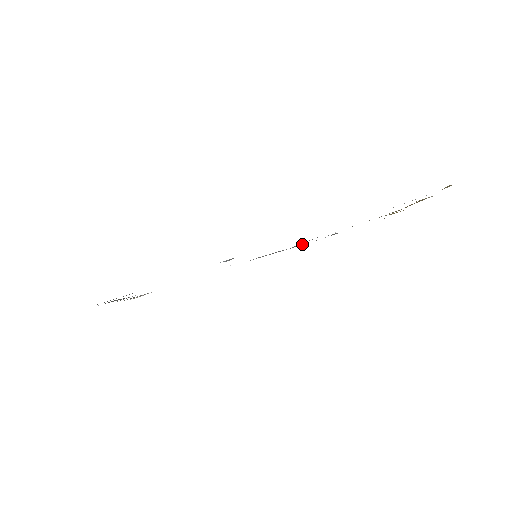
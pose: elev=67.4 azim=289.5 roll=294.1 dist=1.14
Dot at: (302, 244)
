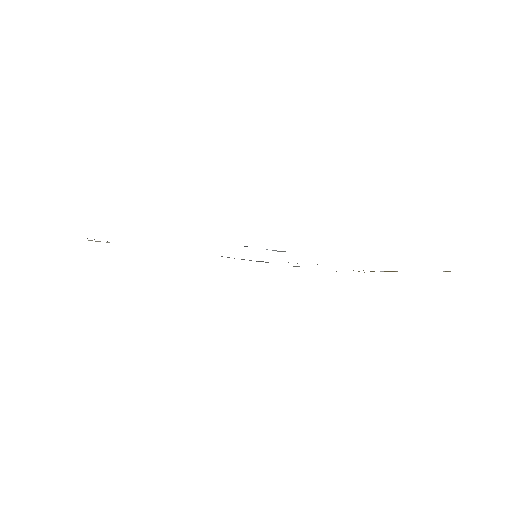
Dot at: occluded
